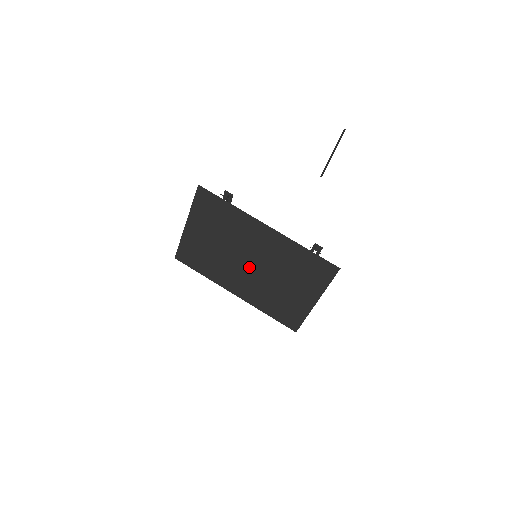
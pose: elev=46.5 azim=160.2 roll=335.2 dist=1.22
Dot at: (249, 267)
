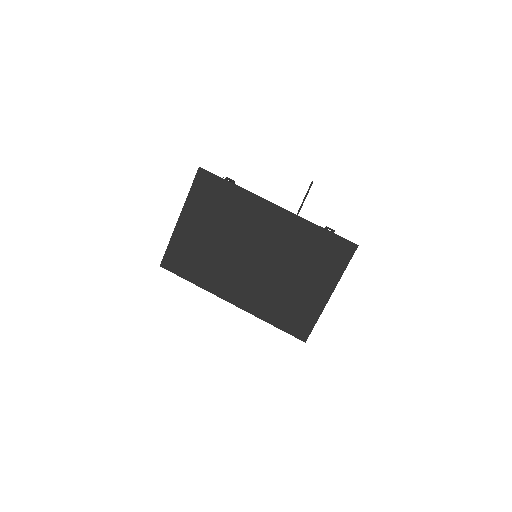
Dot at: (252, 262)
